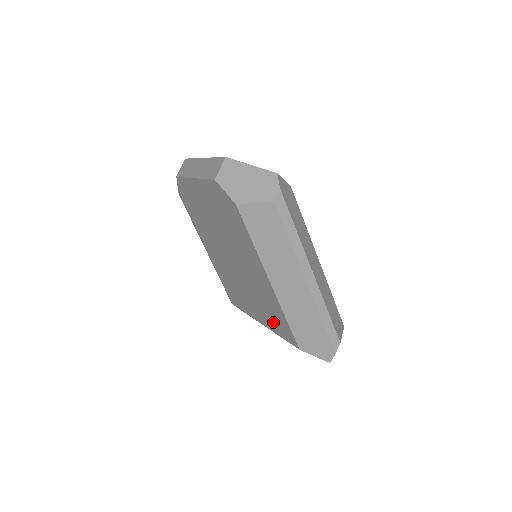
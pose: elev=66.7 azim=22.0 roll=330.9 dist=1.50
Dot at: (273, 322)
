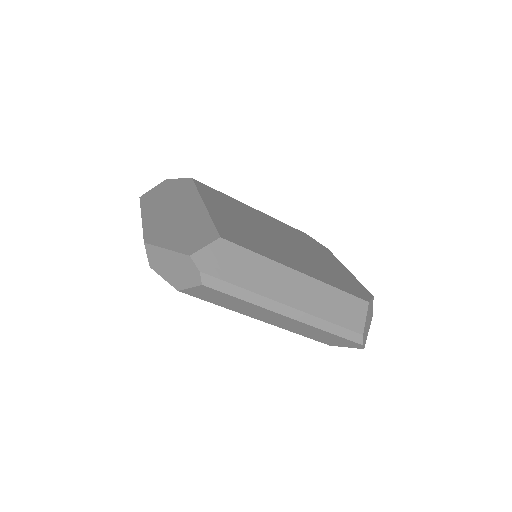
Dot at: occluded
